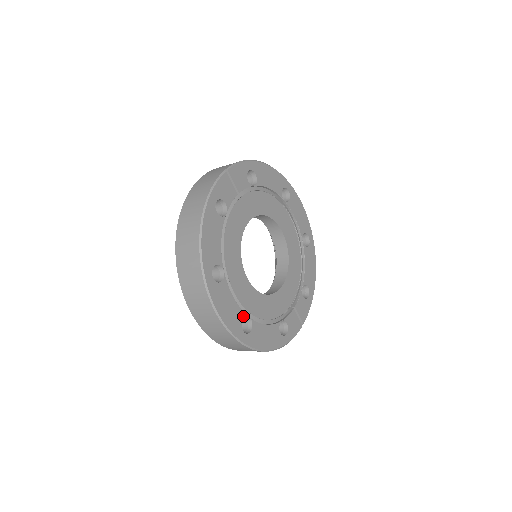
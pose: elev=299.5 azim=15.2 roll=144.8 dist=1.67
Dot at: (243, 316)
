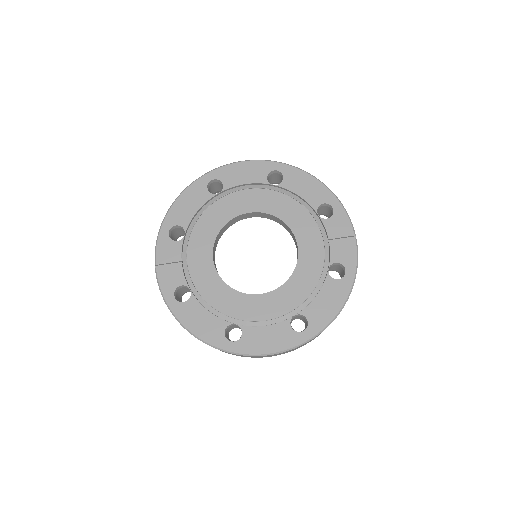
Dot at: (288, 323)
